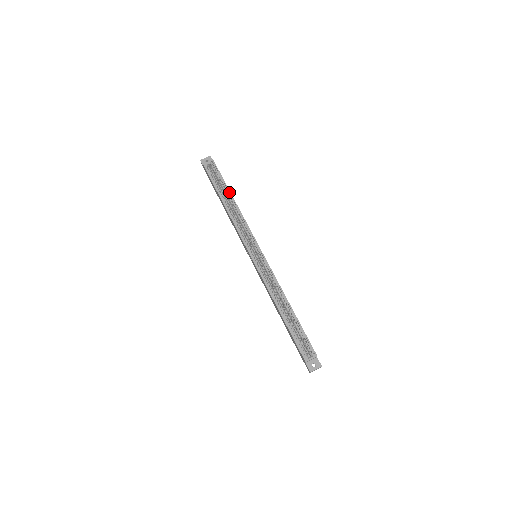
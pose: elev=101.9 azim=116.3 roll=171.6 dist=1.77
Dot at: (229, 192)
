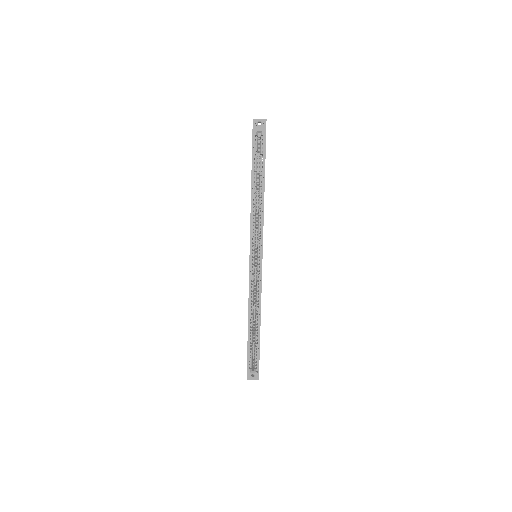
Dot at: (263, 180)
